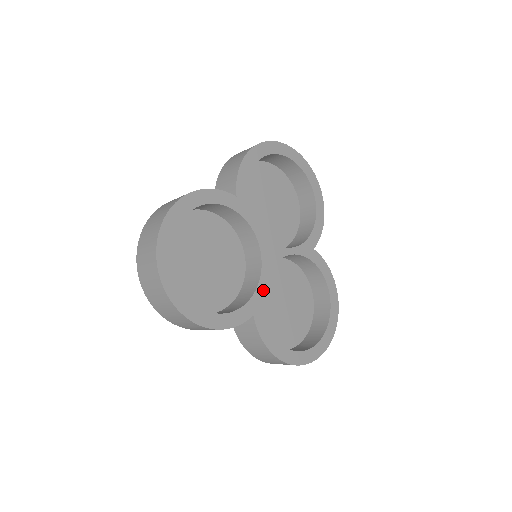
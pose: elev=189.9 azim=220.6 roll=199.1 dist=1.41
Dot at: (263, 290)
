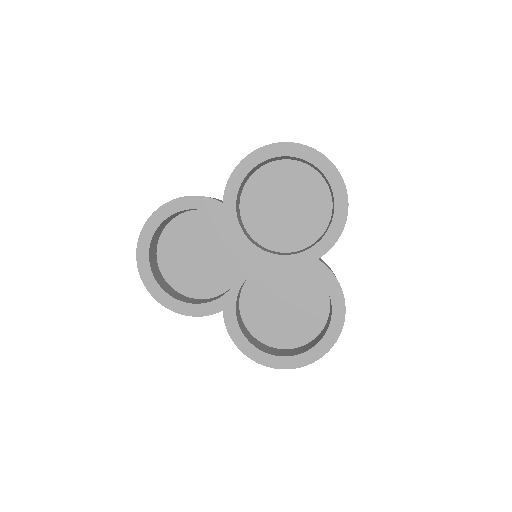
Dot at: (238, 291)
